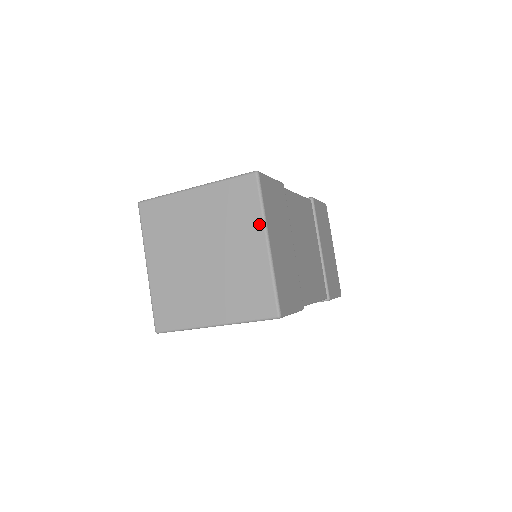
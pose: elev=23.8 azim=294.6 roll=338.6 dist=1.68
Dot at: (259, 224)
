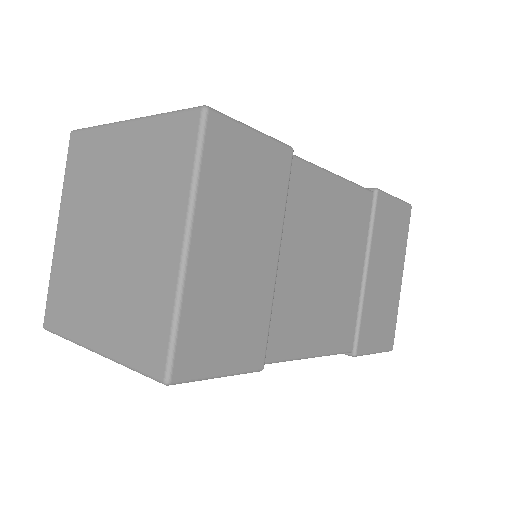
Dot at: (182, 205)
